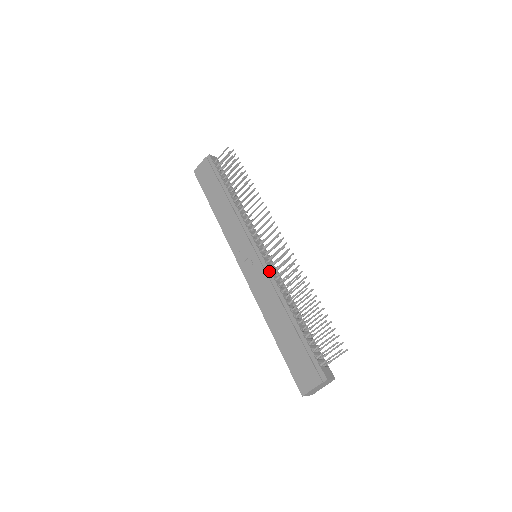
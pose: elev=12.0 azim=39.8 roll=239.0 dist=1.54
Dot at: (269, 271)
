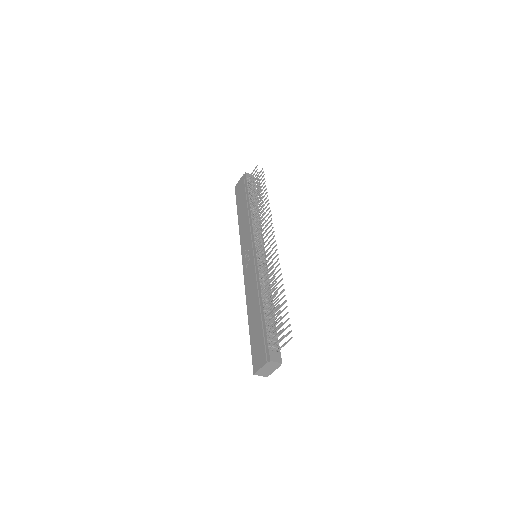
Dot at: (257, 268)
